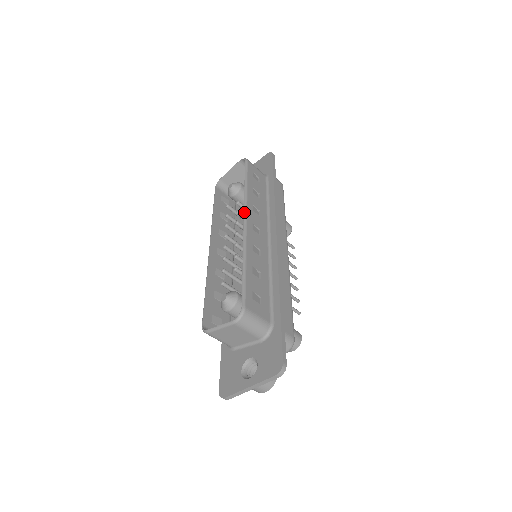
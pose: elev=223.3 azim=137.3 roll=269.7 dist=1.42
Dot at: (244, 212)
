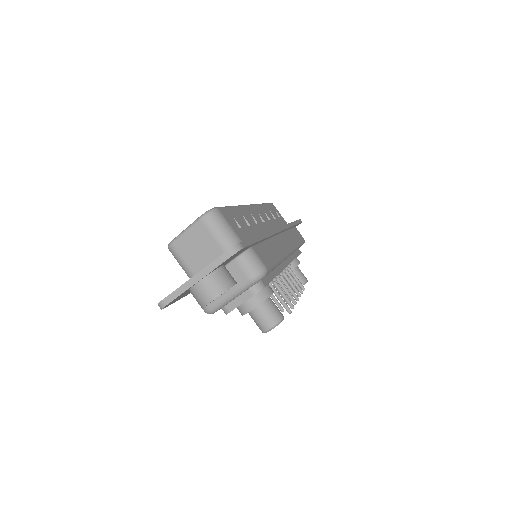
Dot at: (252, 204)
